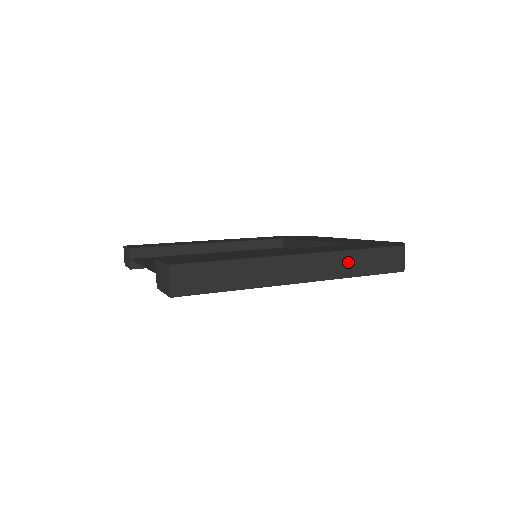
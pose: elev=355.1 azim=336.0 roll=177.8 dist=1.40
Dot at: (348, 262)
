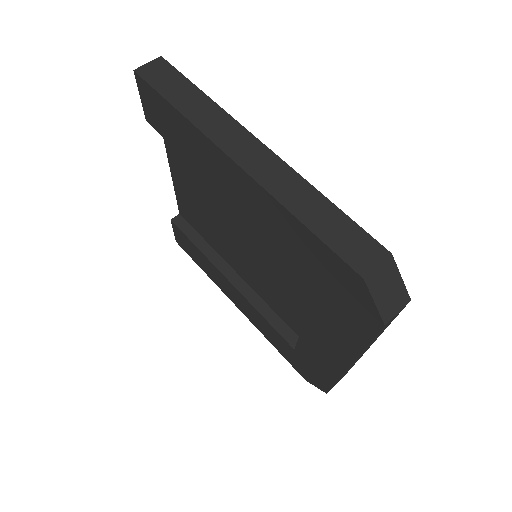
Dot at: (302, 196)
